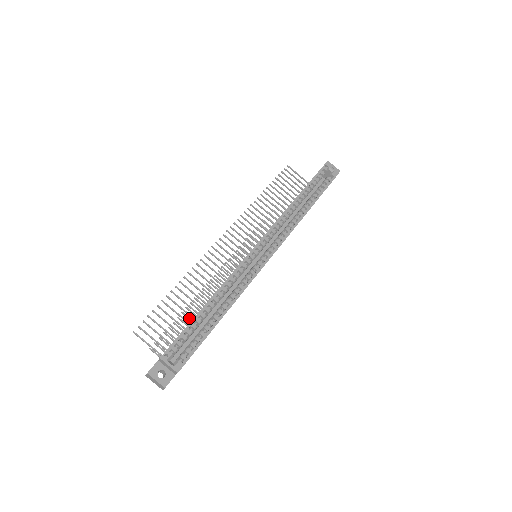
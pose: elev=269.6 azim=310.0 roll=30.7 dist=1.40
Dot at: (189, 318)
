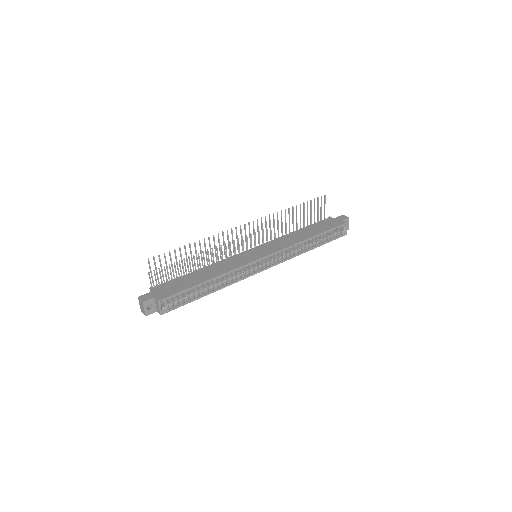
Dot at: (185, 265)
